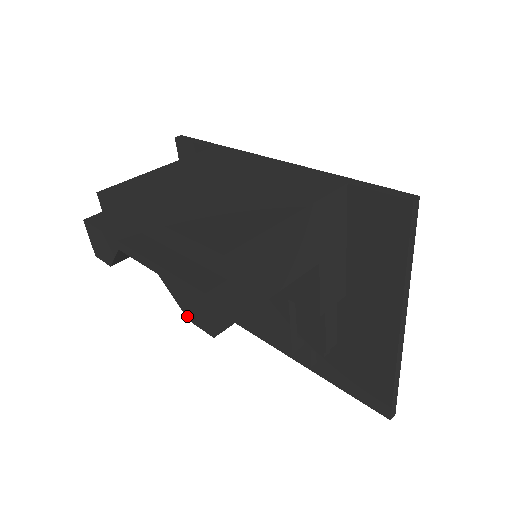
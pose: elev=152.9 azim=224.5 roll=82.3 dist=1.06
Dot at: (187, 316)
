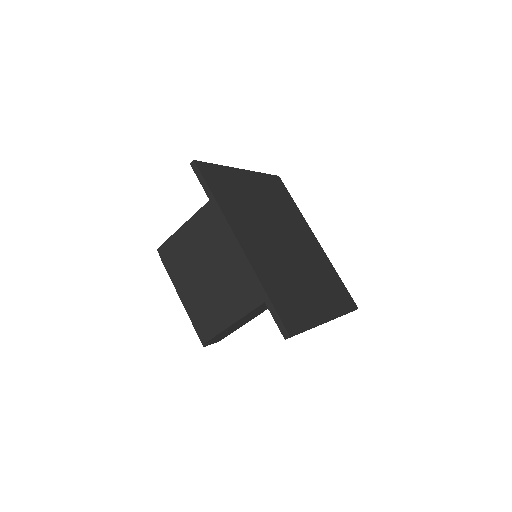
Dot at: occluded
